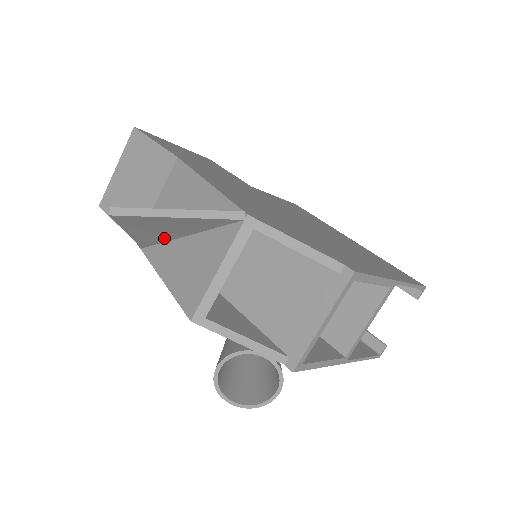
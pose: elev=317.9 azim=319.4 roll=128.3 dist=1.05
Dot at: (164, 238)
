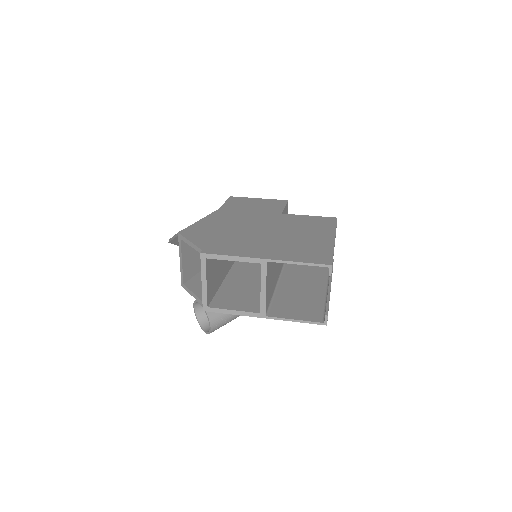
Dot at: occluded
